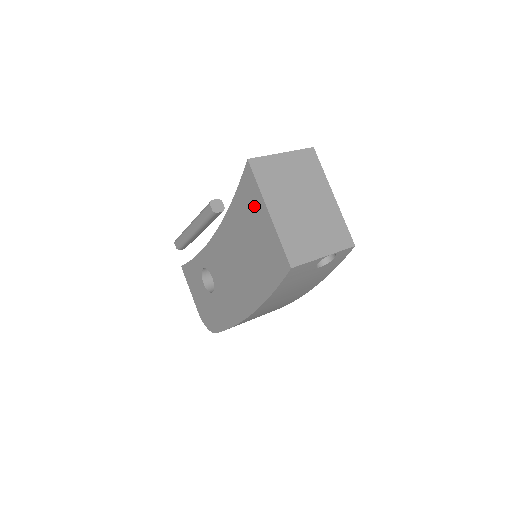
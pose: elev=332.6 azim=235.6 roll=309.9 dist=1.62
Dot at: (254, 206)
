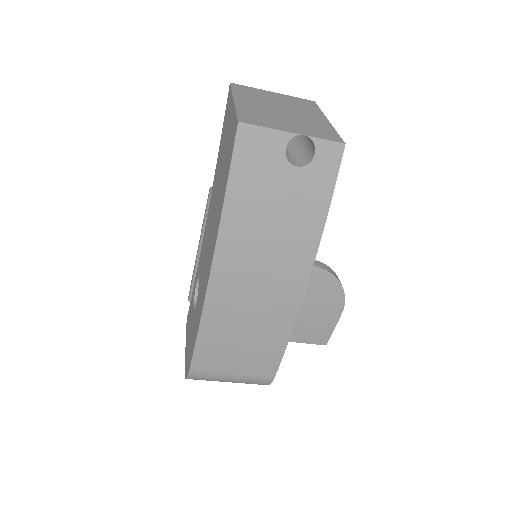
Dot at: (228, 117)
